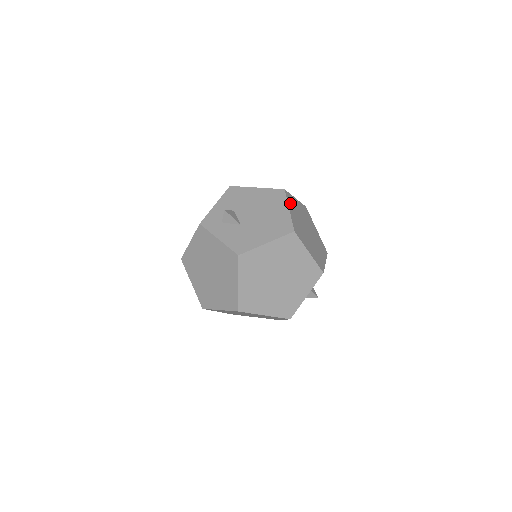
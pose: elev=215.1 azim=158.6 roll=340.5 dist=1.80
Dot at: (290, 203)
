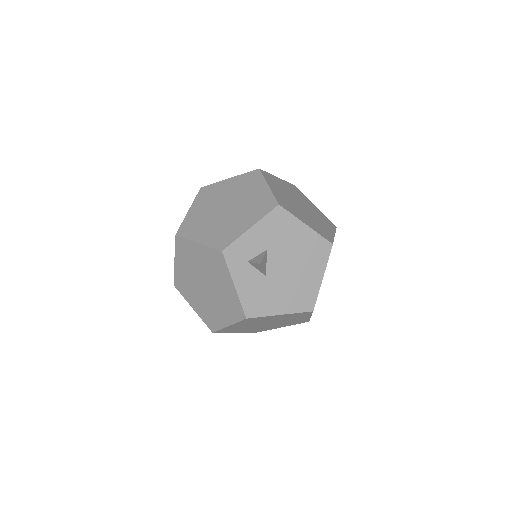
Dot at: occluded
